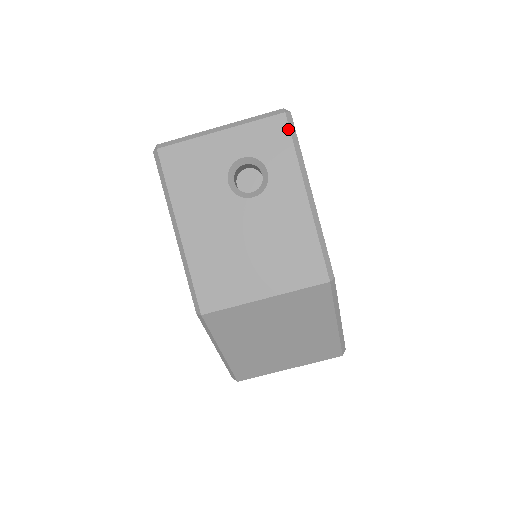
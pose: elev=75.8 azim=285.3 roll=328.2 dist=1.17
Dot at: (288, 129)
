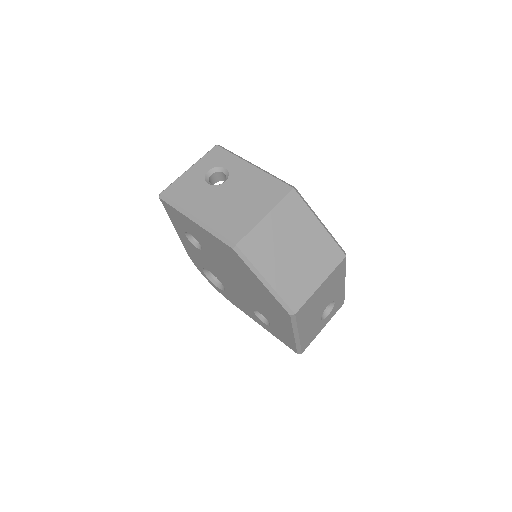
Dot at: (223, 149)
